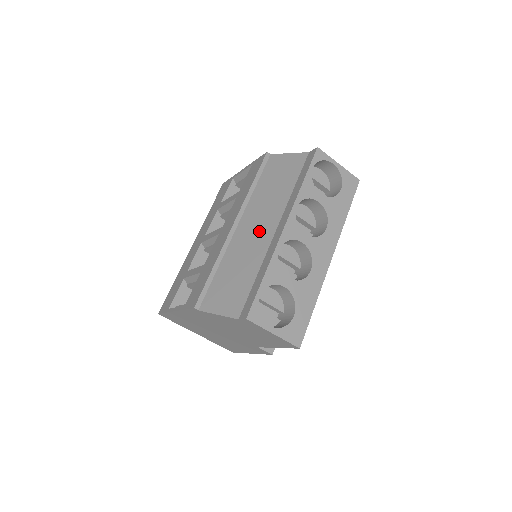
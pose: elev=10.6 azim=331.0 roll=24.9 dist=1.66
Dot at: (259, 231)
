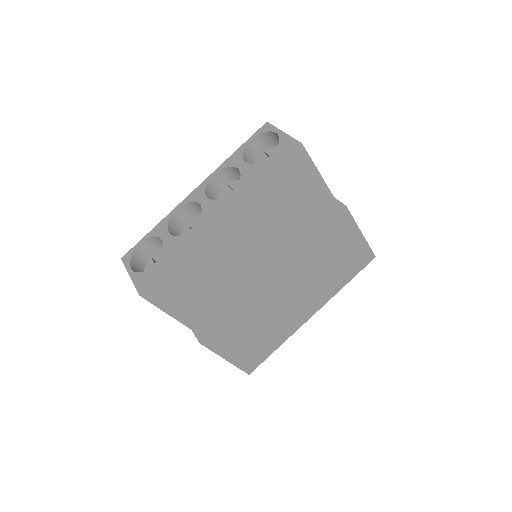
Dot at: occluded
